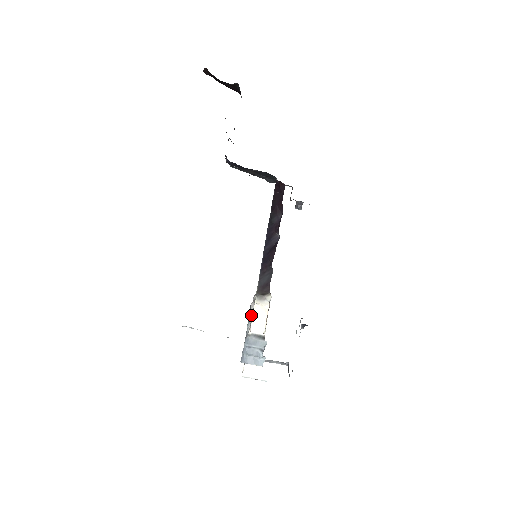
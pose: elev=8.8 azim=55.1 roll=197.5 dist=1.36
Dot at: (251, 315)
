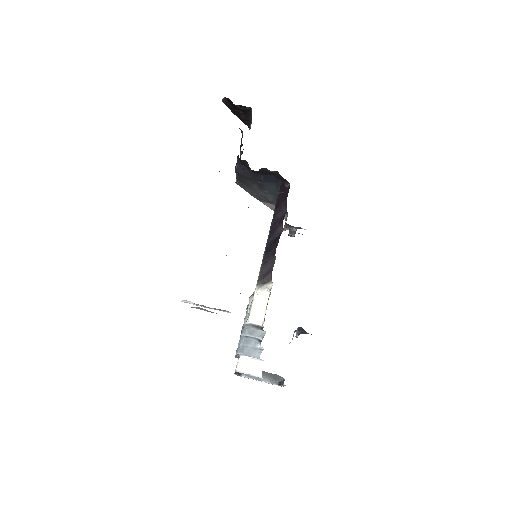
Dot at: (249, 308)
